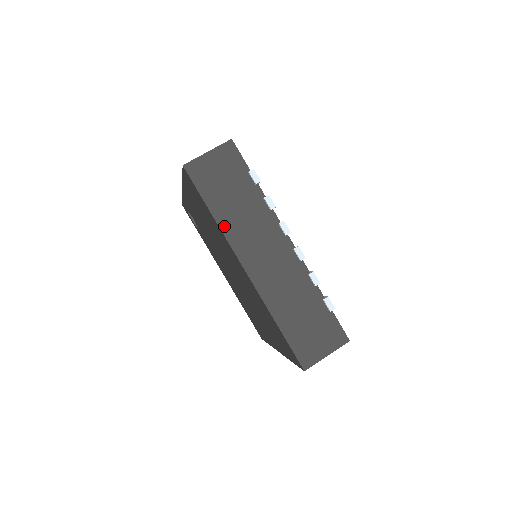
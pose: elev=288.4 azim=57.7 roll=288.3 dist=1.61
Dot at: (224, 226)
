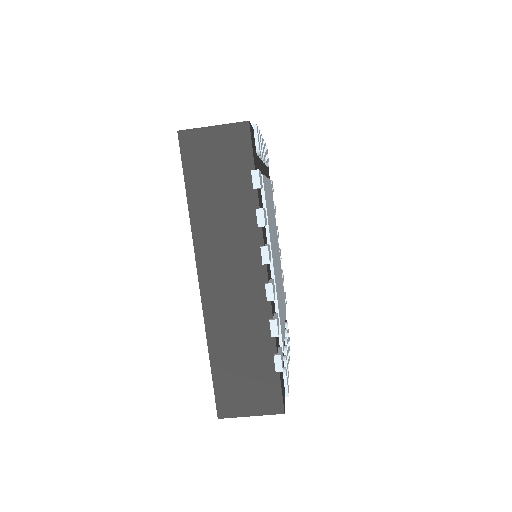
Dot at: occluded
